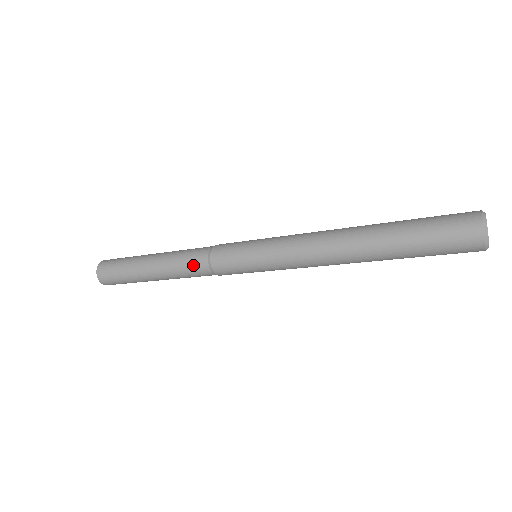
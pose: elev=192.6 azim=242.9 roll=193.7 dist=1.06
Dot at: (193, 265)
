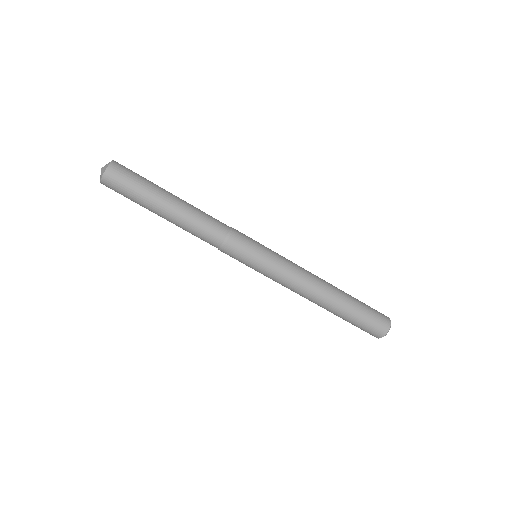
Dot at: (217, 220)
